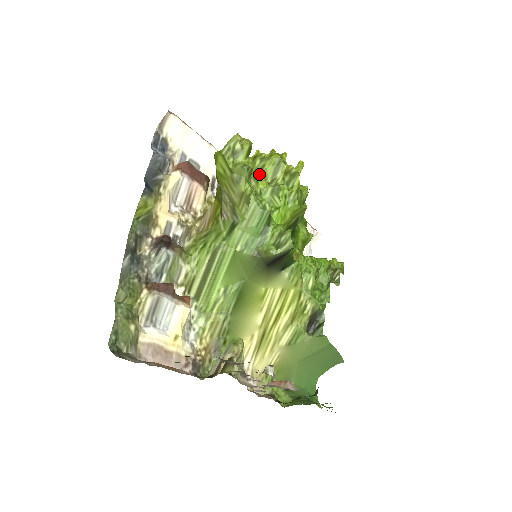
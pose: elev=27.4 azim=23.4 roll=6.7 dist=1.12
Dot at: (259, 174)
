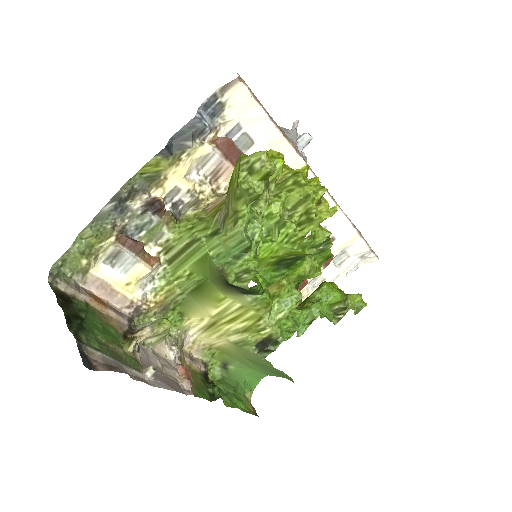
Dot at: (280, 196)
